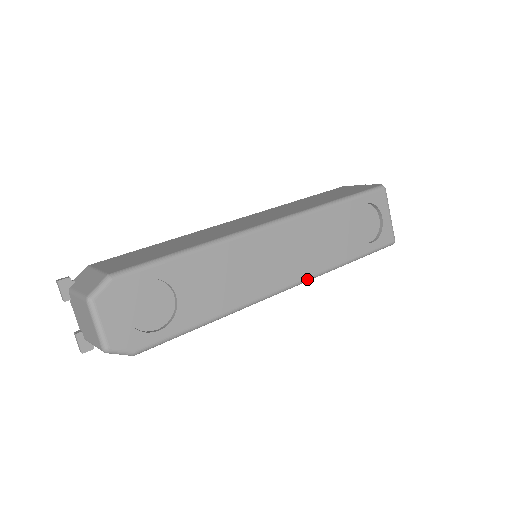
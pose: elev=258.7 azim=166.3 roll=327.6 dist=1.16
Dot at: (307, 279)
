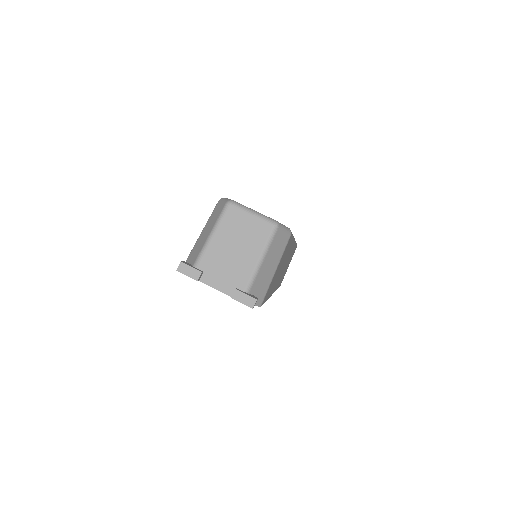
Dot at: occluded
